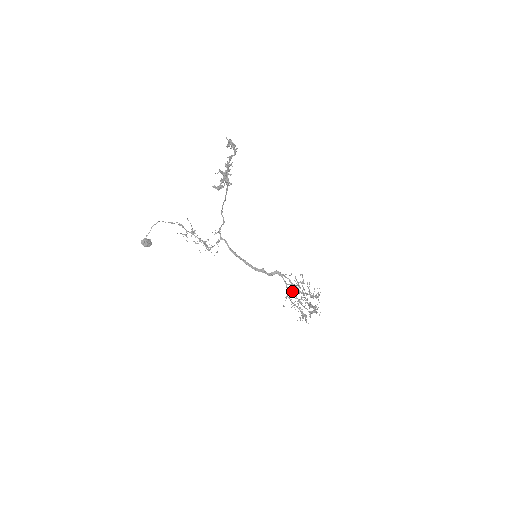
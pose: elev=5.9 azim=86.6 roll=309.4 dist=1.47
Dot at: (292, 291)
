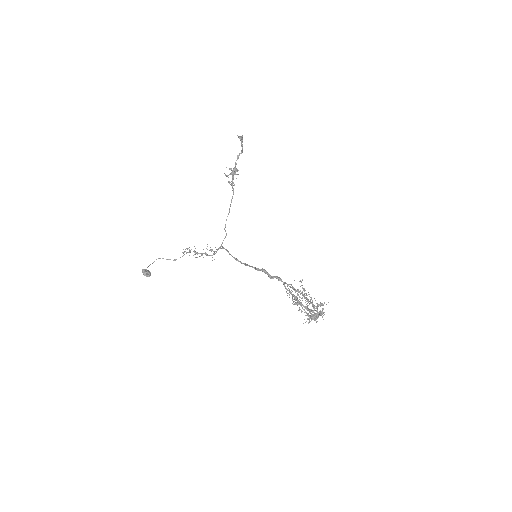
Dot at: (294, 301)
